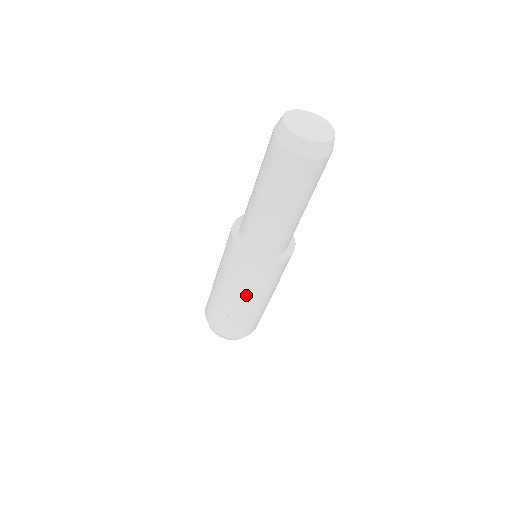
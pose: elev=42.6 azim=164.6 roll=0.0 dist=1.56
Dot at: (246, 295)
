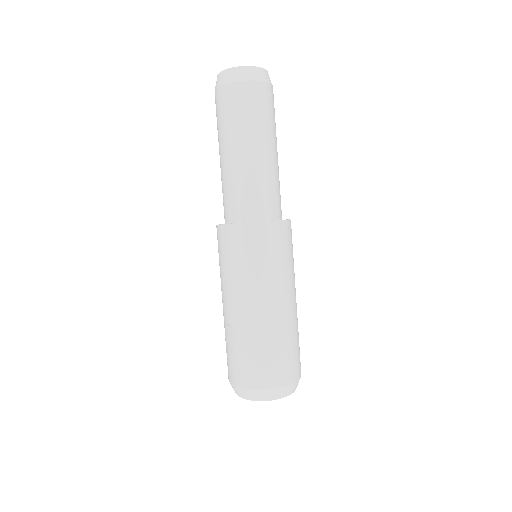
Dot at: (224, 289)
